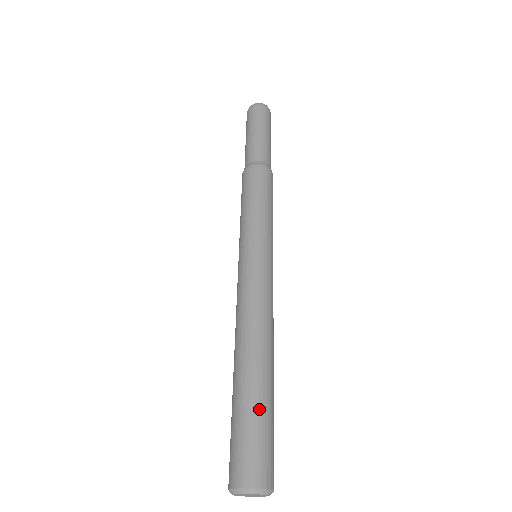
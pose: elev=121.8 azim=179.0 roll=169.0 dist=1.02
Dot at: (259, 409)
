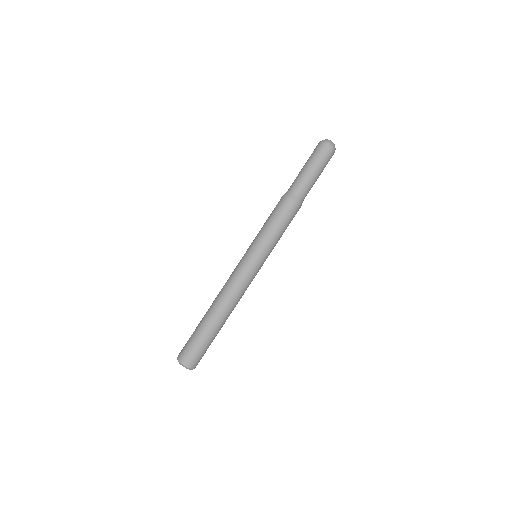
Dot at: (210, 340)
